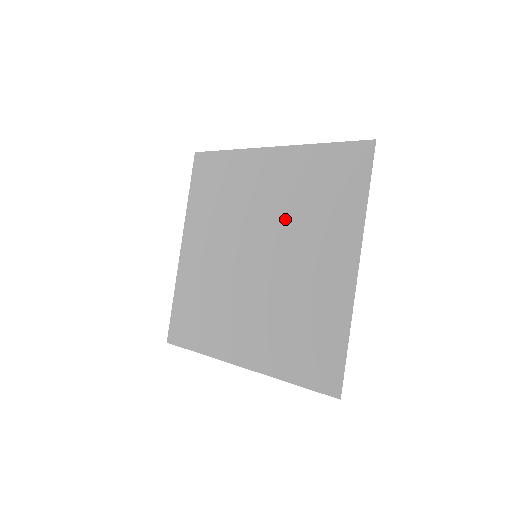
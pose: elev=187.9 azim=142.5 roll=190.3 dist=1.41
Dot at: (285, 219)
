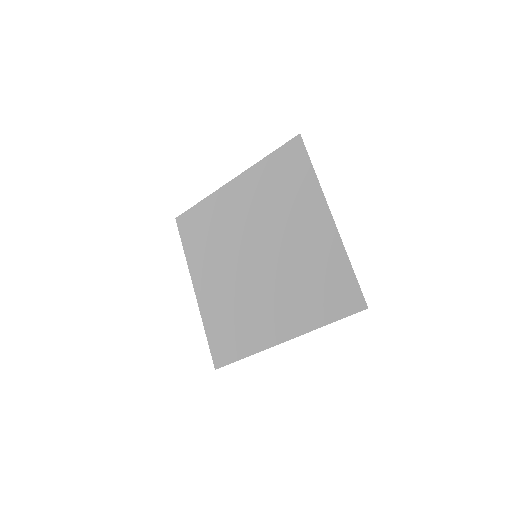
Dot at: (288, 265)
